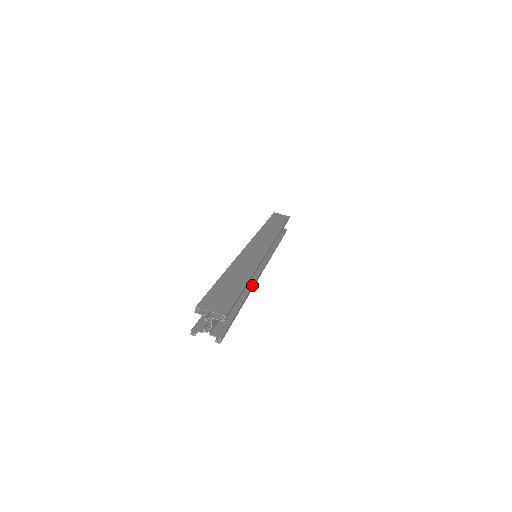
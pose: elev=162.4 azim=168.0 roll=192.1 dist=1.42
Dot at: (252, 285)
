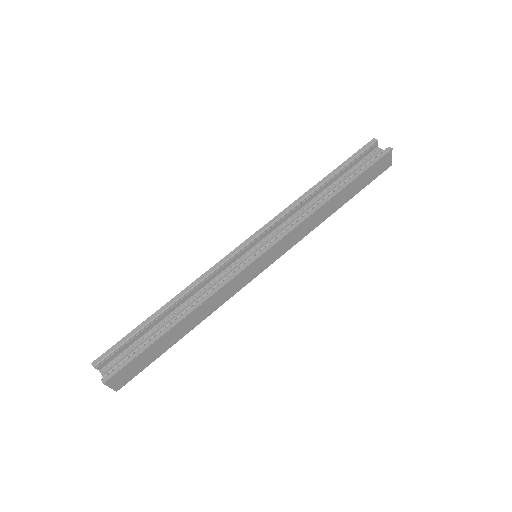
Dot at: occluded
